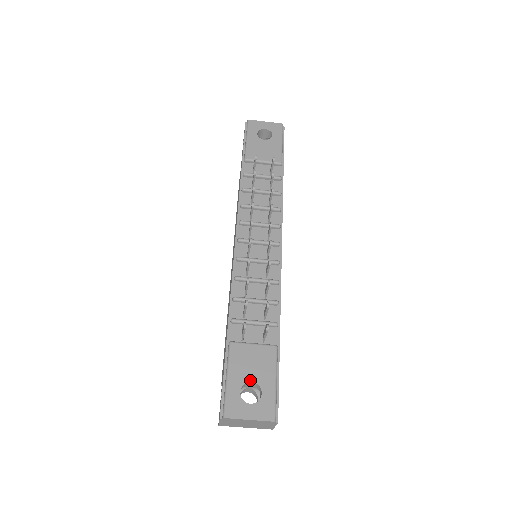
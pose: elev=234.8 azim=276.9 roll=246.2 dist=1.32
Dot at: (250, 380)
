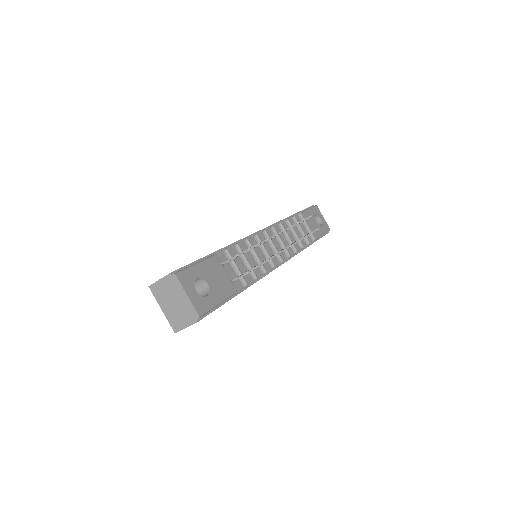
Dot at: (208, 282)
